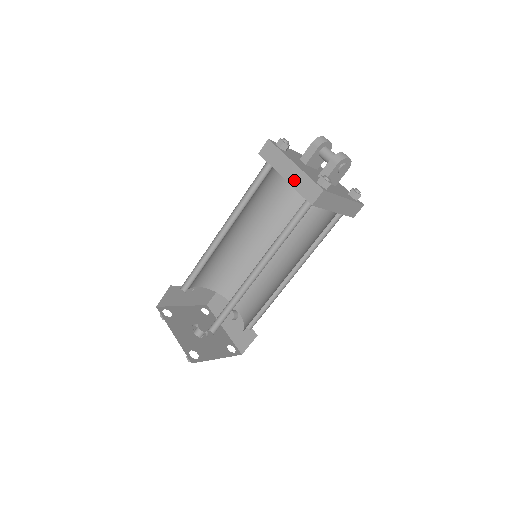
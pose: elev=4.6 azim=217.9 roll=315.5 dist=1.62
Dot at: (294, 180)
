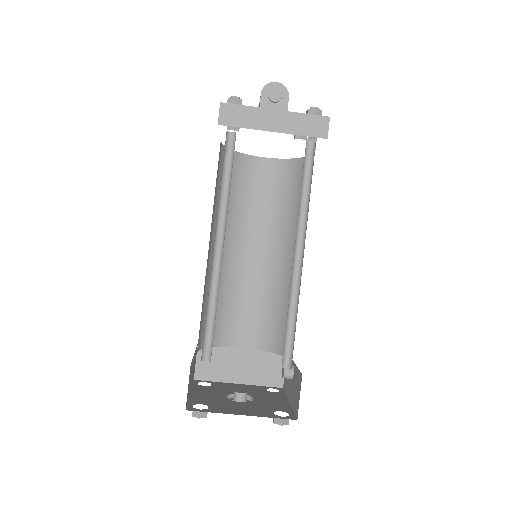
Dot at: occluded
